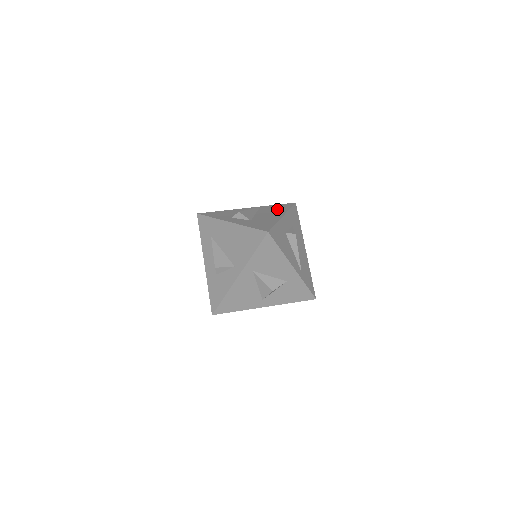
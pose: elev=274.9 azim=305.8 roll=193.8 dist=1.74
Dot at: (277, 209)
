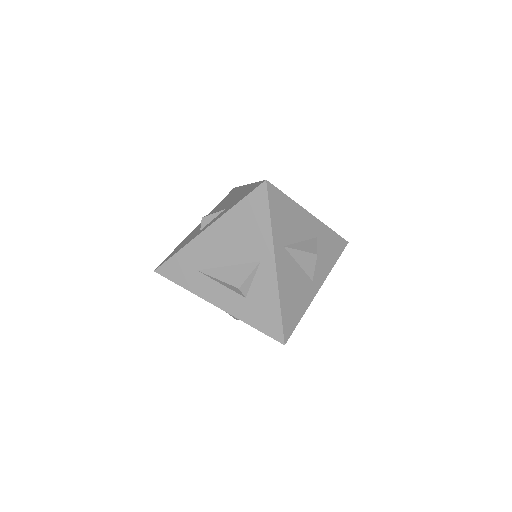
Dot at: (229, 196)
